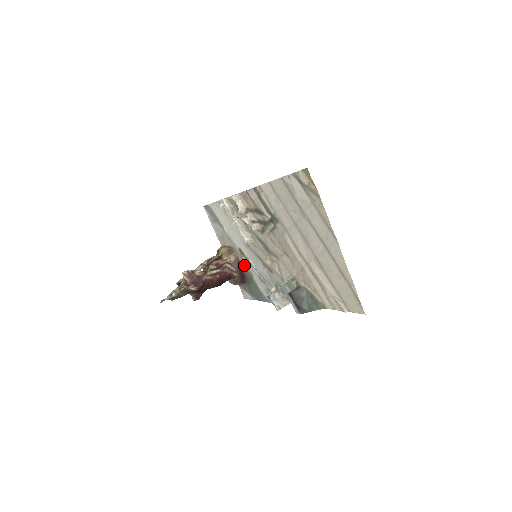
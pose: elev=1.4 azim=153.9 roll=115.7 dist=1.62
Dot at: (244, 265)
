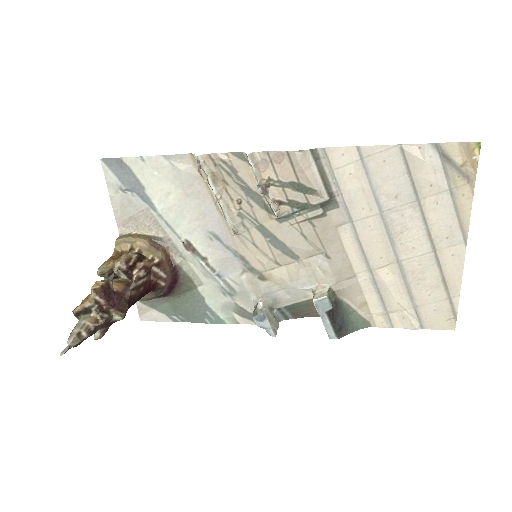
Dot at: (184, 268)
